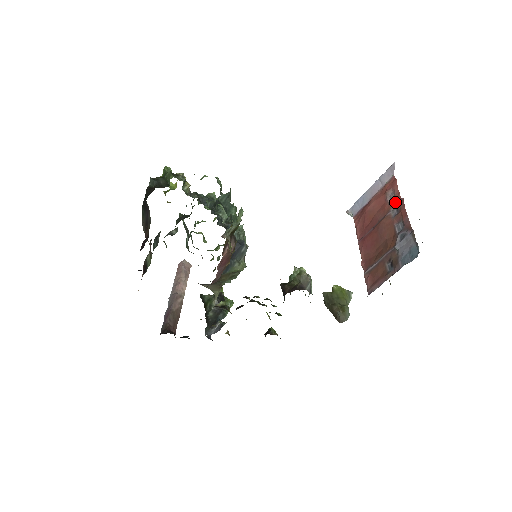
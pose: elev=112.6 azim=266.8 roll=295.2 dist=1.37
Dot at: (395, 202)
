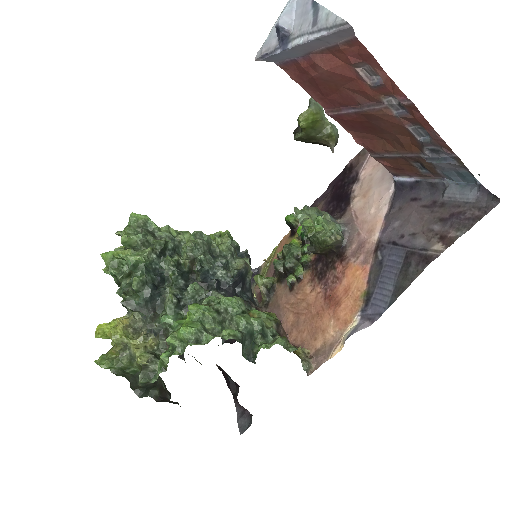
Dot at: (389, 94)
